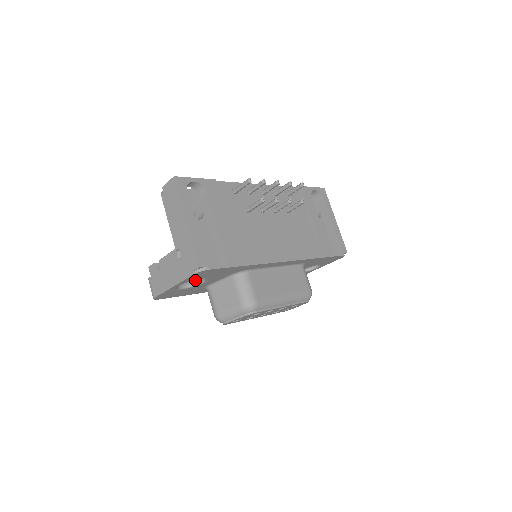
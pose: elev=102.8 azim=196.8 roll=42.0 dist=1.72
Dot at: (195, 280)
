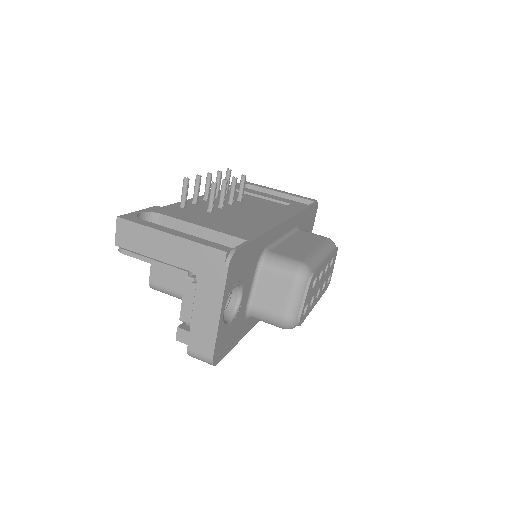
Dot at: (231, 304)
